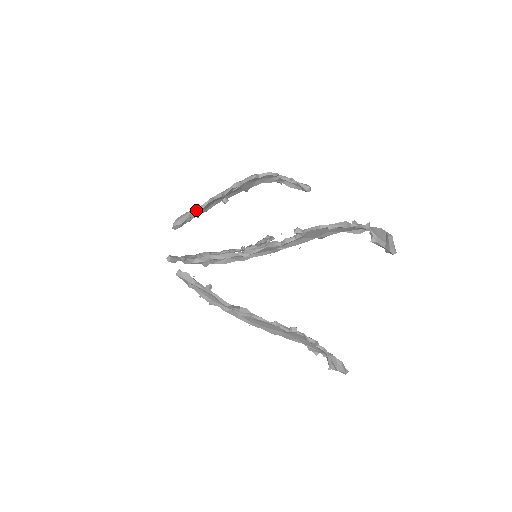
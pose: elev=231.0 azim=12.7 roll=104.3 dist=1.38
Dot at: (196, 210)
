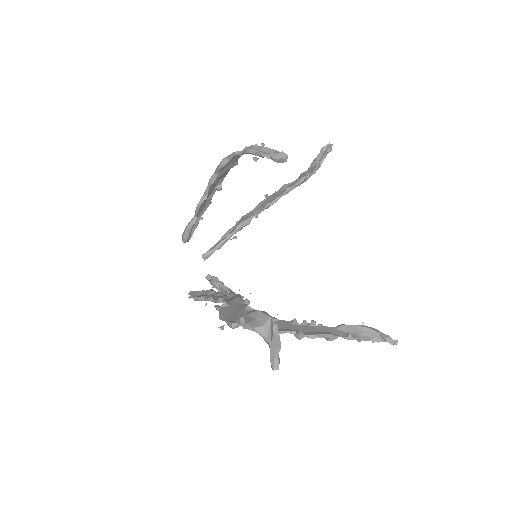
Dot at: (192, 221)
